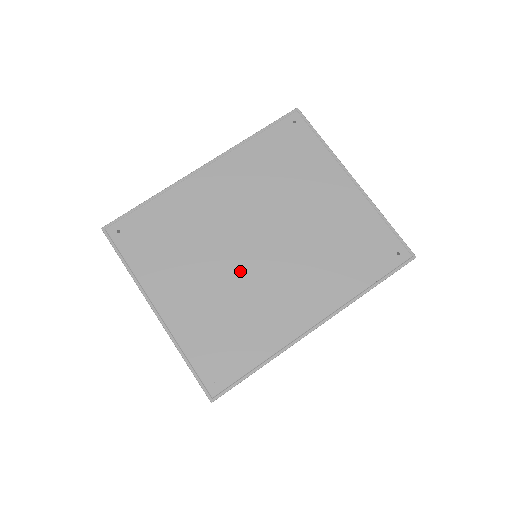
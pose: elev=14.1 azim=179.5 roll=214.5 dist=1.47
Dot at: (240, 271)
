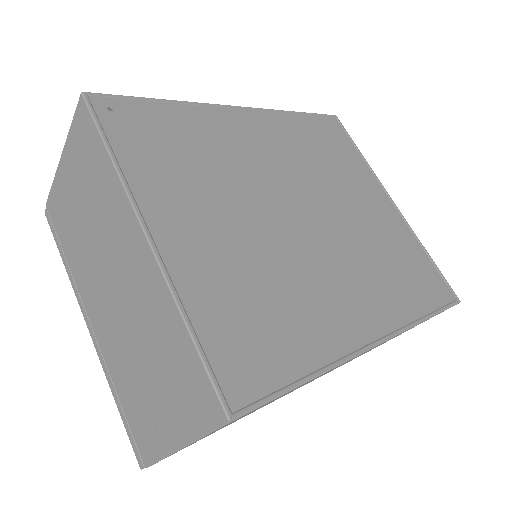
Dot at: (280, 236)
